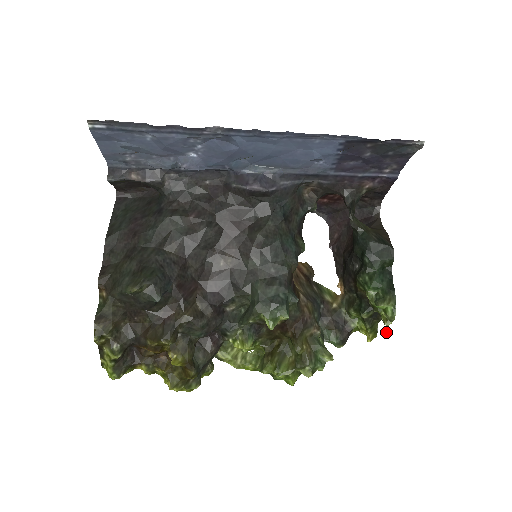
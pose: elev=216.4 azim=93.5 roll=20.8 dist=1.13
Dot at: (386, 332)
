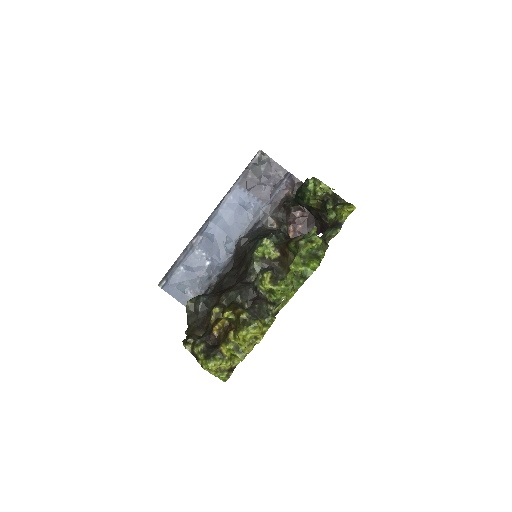
Dot at: occluded
